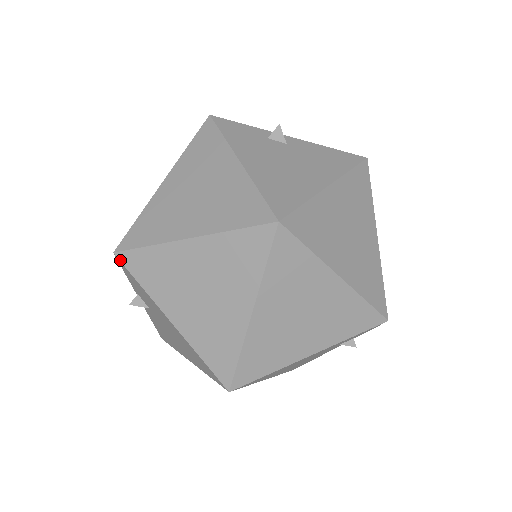
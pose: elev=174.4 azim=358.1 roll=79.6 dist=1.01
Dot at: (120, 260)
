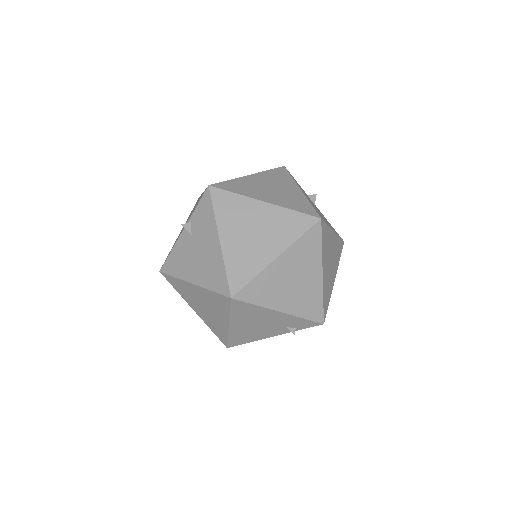
Dot at: (210, 191)
